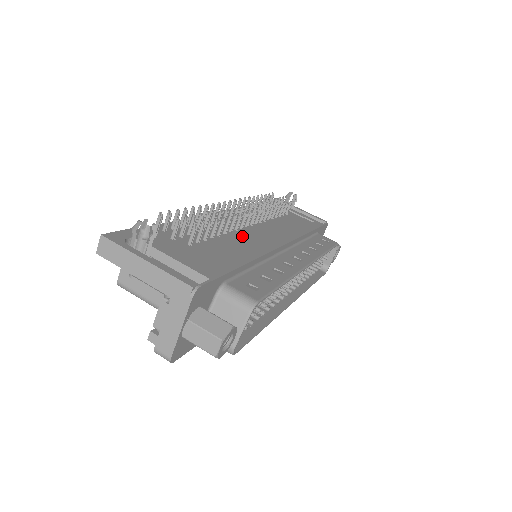
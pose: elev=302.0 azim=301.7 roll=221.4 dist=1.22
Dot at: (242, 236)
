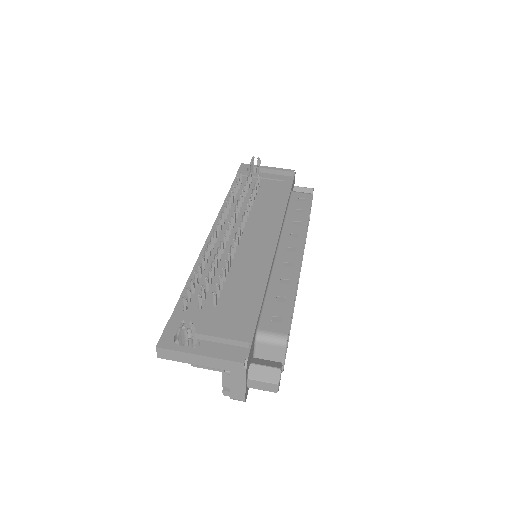
Dot at: (243, 258)
